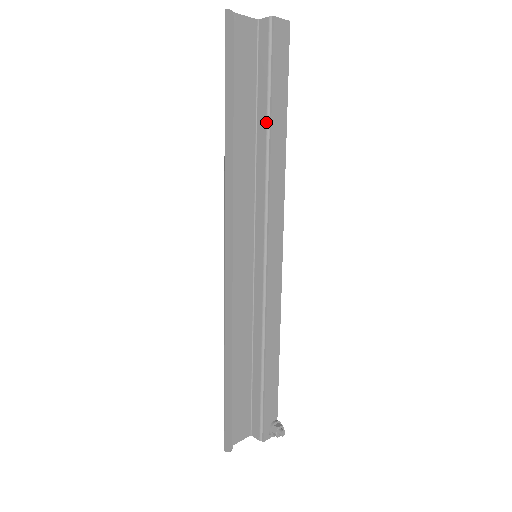
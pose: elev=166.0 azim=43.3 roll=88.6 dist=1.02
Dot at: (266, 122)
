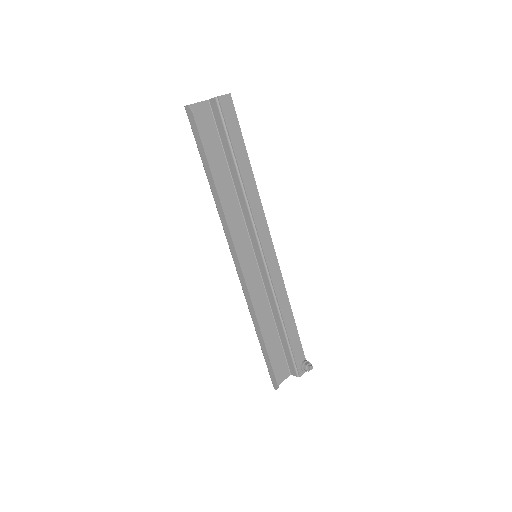
Dot at: (235, 167)
